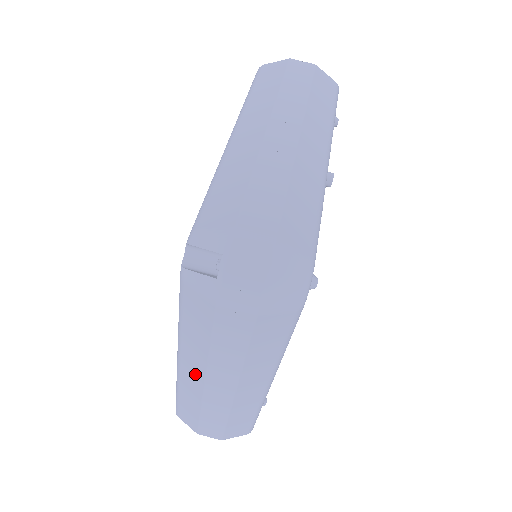
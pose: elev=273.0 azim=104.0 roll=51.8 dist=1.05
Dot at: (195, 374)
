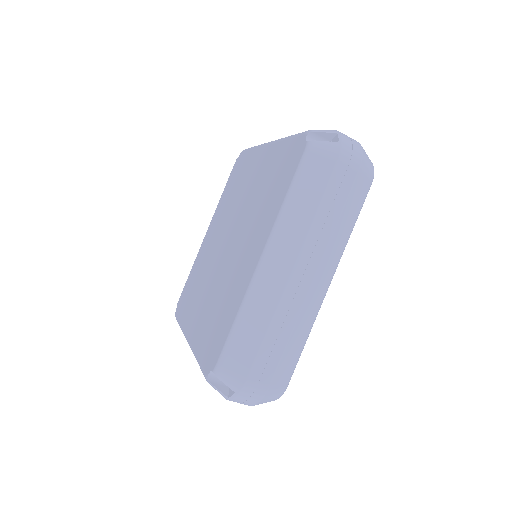
Dot at: occluded
